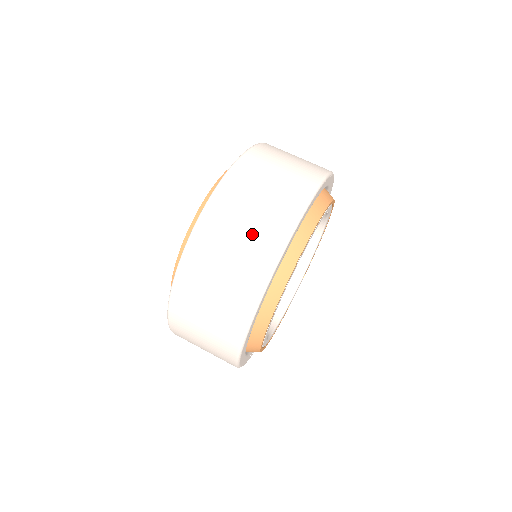
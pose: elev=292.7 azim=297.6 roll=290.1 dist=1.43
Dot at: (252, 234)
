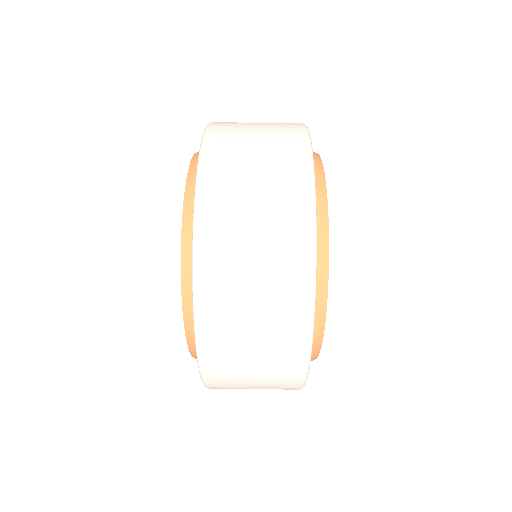
Dot at: (269, 181)
